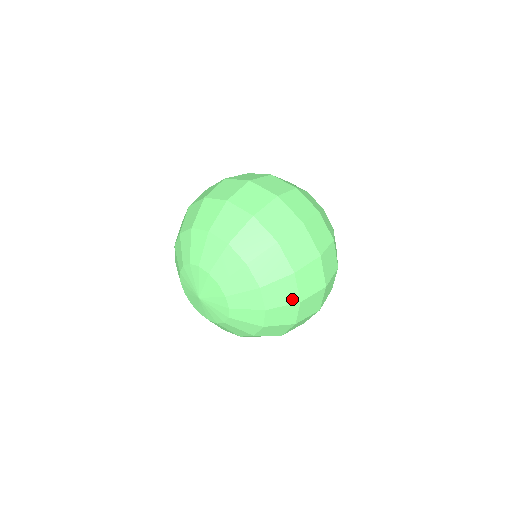
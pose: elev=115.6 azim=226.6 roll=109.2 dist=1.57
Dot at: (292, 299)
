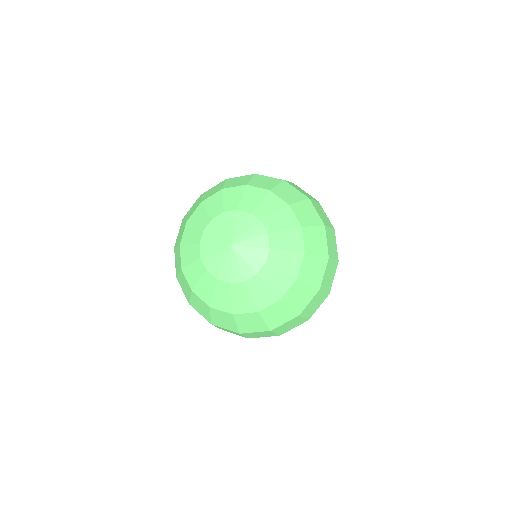
Dot at: (316, 282)
